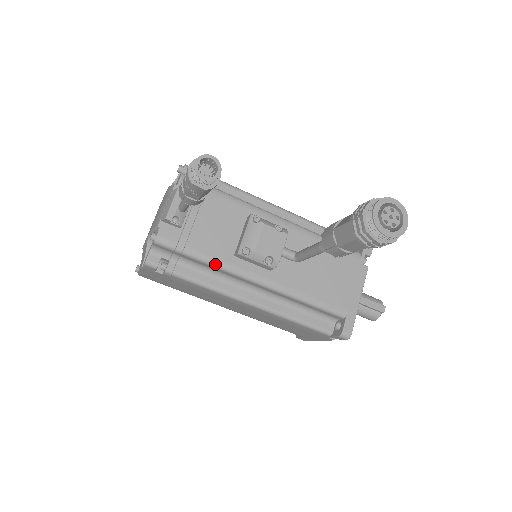
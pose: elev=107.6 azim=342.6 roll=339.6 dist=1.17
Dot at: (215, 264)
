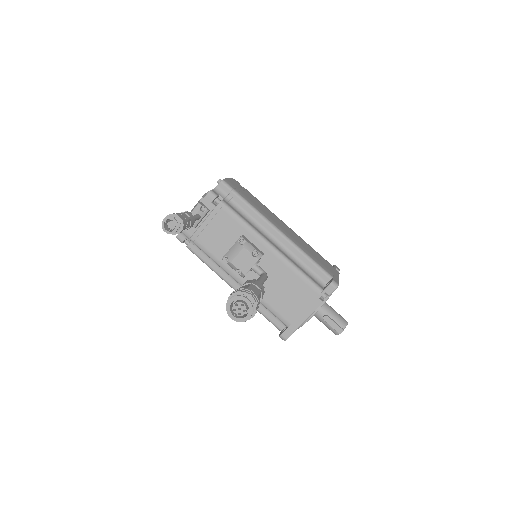
Dot at: (211, 257)
